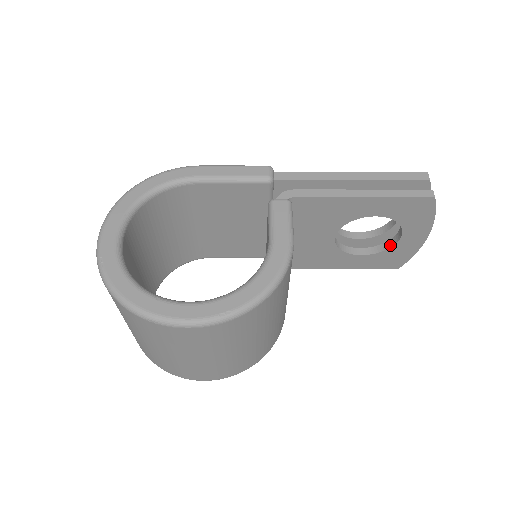
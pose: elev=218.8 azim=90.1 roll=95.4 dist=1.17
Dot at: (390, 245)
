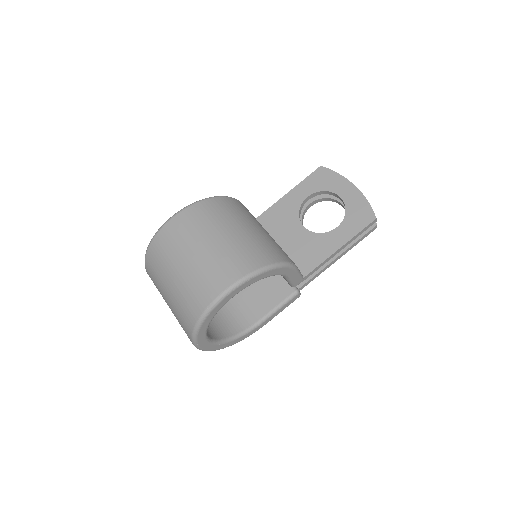
Dot at: (345, 209)
